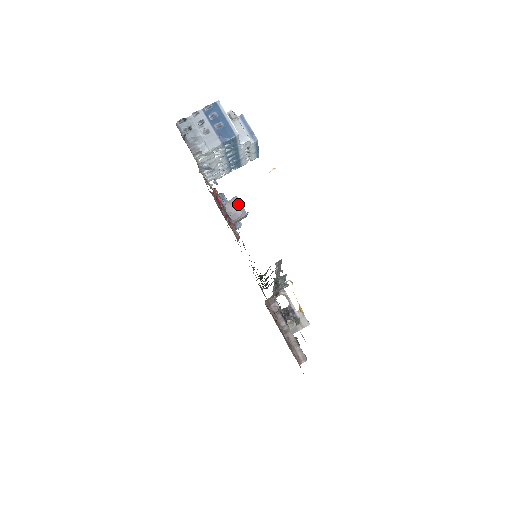
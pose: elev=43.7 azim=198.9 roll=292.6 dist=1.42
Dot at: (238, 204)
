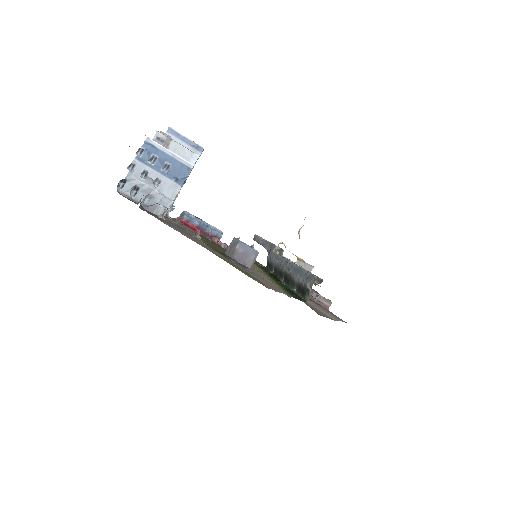
Dot at: (246, 248)
